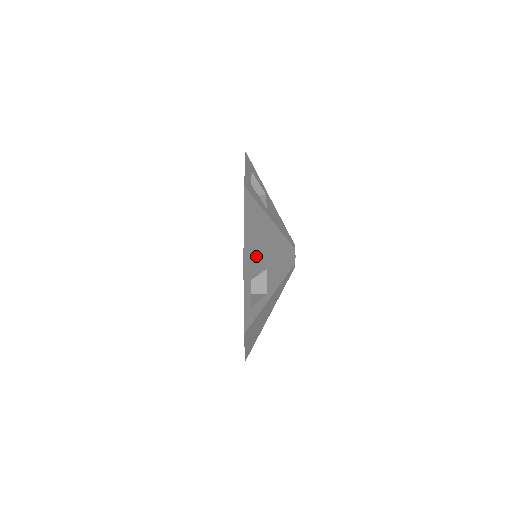
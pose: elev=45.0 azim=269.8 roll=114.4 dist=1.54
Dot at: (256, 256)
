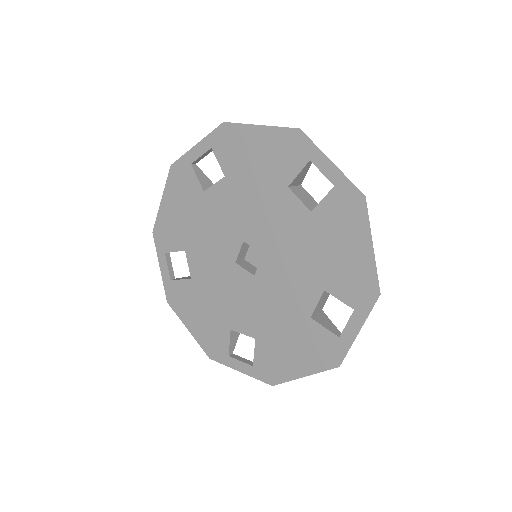
Dot at: occluded
